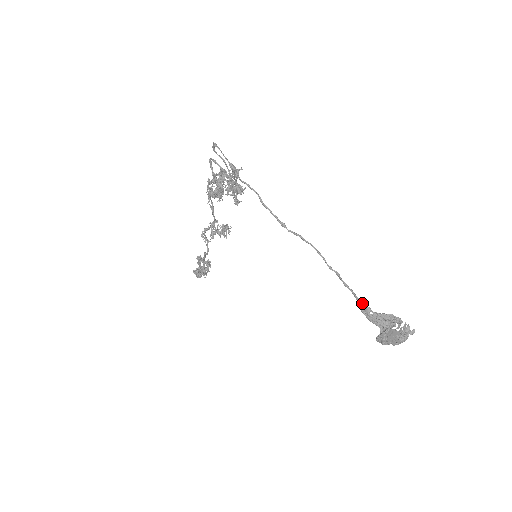
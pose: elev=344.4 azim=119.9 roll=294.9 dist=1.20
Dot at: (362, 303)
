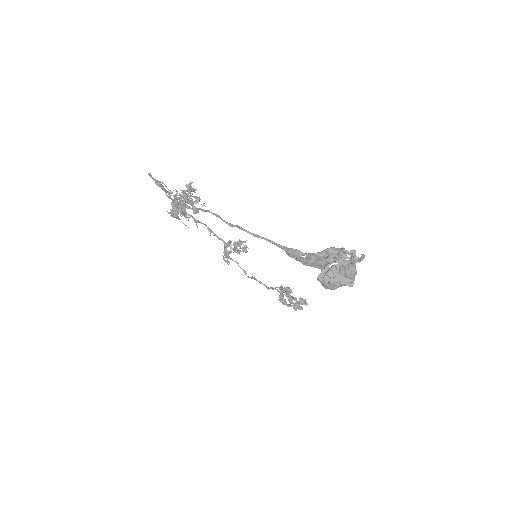
Dot at: (287, 248)
